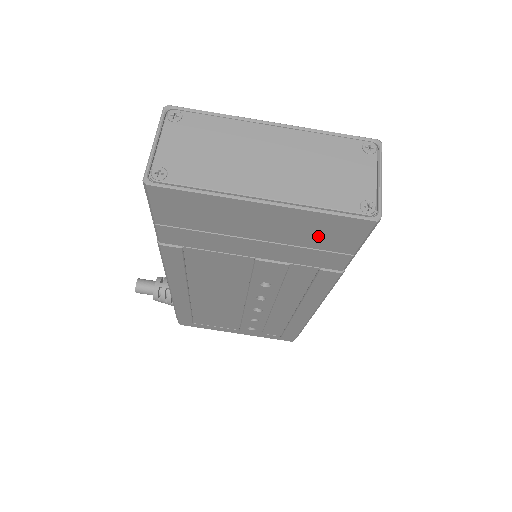
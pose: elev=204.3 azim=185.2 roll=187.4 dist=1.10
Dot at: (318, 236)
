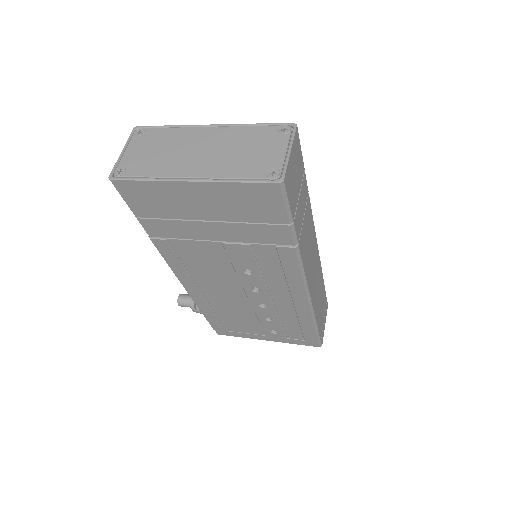
Dot at: (249, 208)
